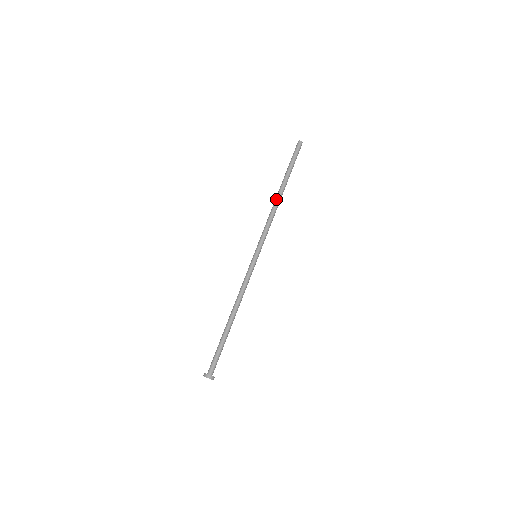
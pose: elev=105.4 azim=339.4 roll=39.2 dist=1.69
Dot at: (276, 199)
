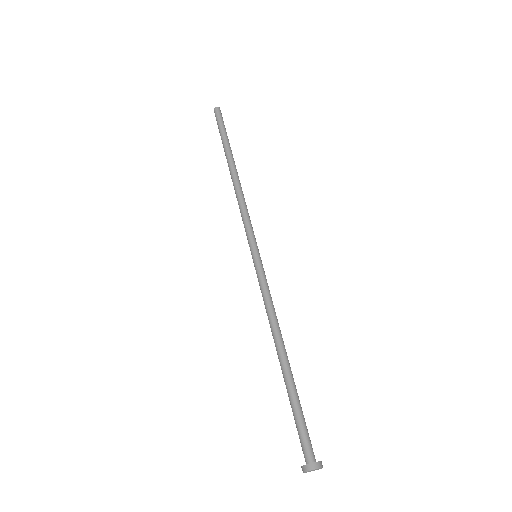
Dot at: (232, 179)
